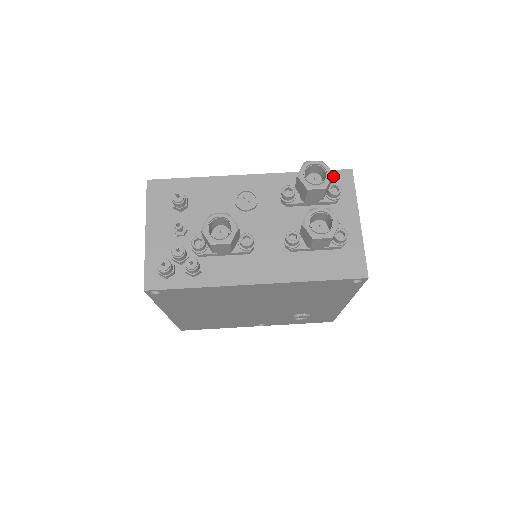
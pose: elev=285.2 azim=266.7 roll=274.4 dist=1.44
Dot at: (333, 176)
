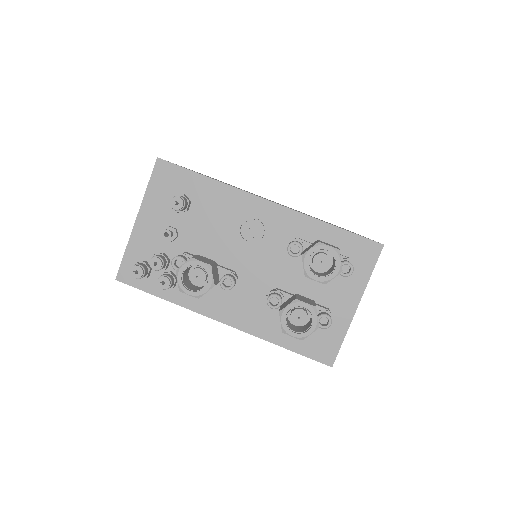
Dot at: (358, 244)
